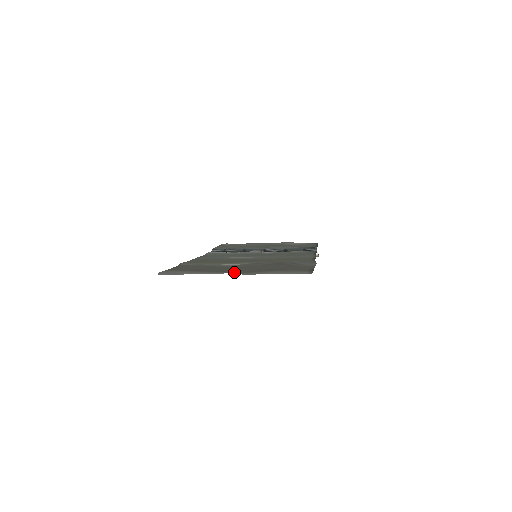
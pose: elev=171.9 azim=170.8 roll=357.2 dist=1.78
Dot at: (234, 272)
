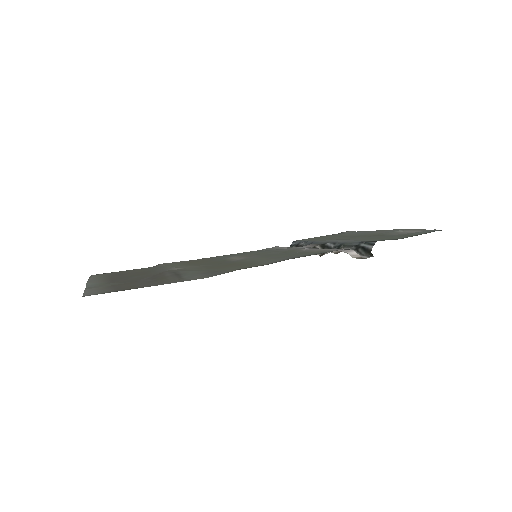
Dot at: (111, 281)
